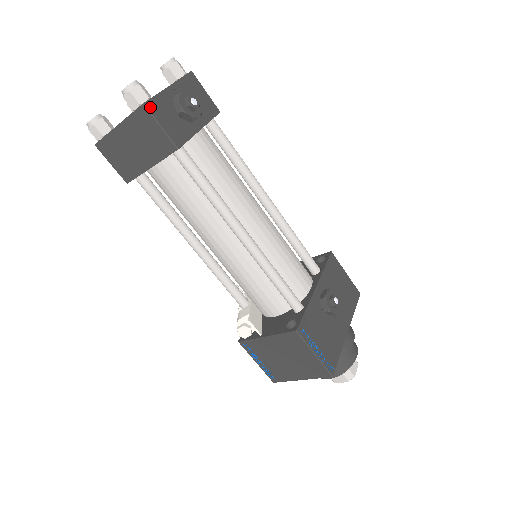
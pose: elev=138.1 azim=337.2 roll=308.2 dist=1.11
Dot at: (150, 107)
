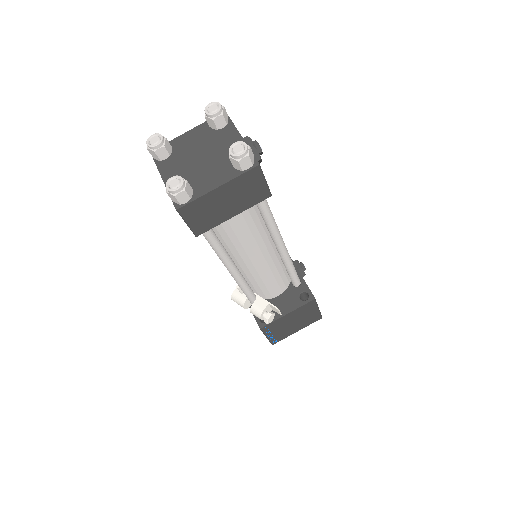
Dot at: (259, 165)
